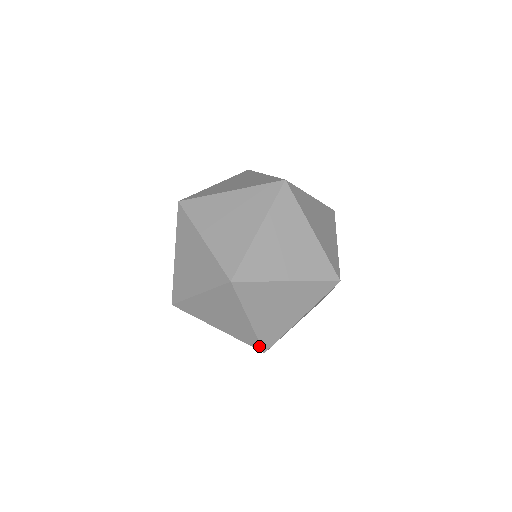
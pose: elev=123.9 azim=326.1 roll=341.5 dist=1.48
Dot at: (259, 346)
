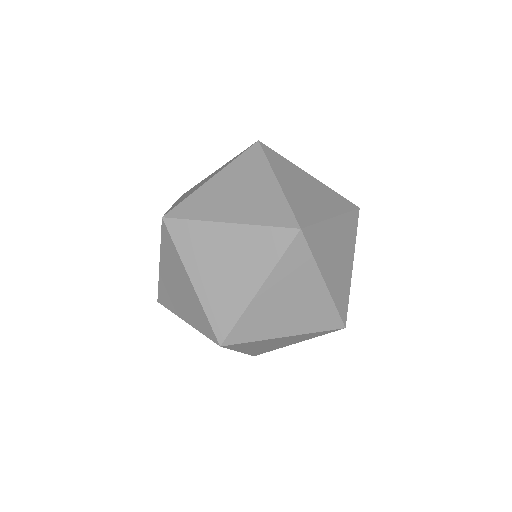
Dot at: occluded
